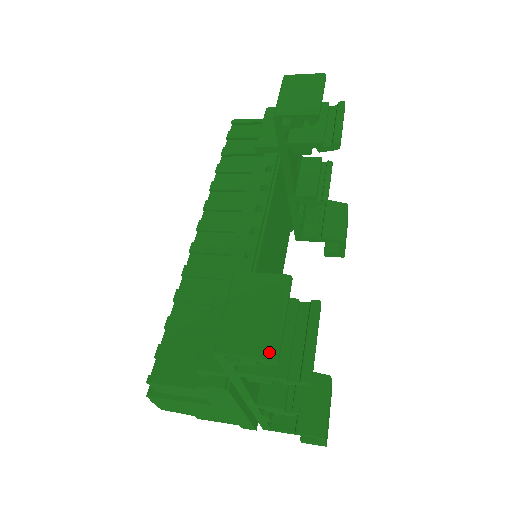
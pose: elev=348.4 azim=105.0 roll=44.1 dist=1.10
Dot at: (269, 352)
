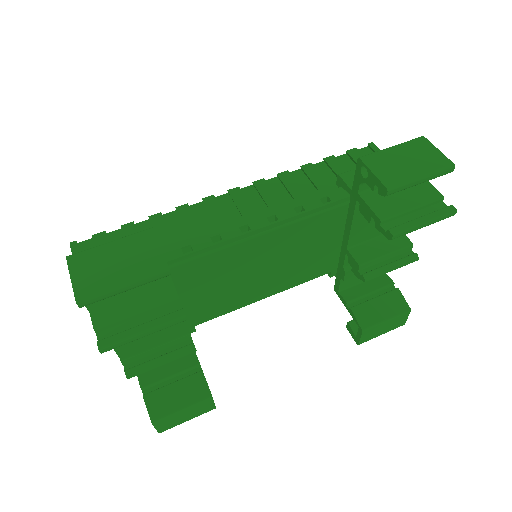
Dot at: (81, 293)
